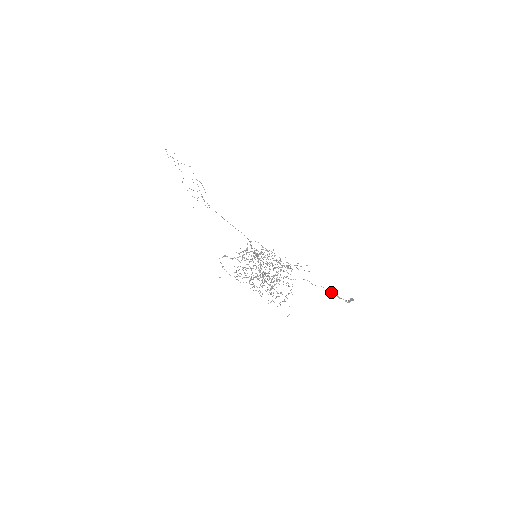
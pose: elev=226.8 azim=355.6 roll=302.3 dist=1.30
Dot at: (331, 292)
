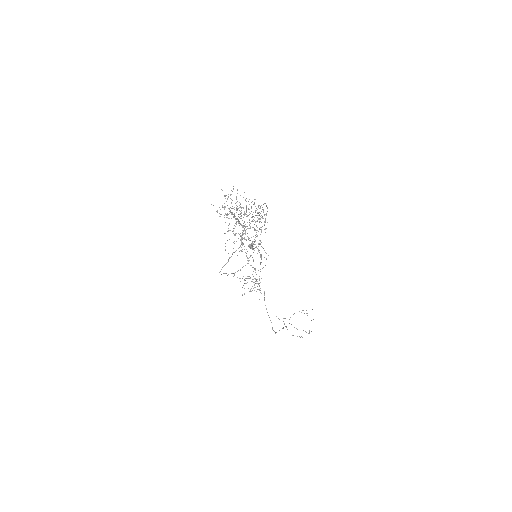
Dot at: (252, 246)
